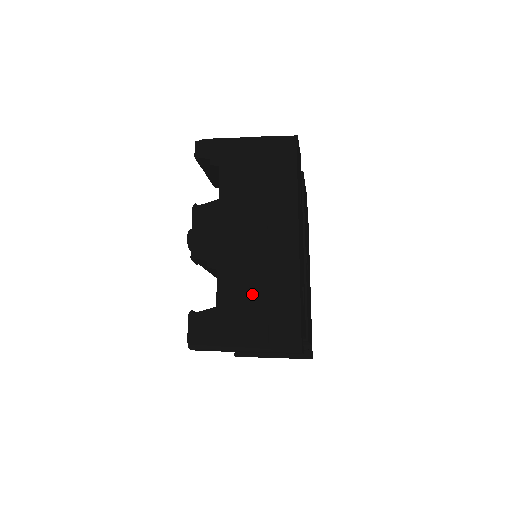
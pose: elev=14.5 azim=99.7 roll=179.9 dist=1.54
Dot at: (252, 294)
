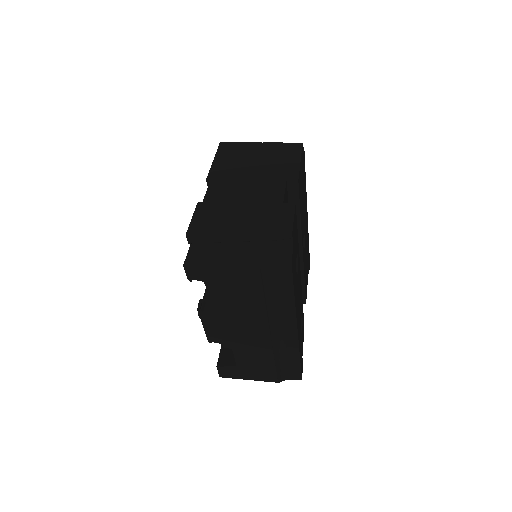
Dot at: (263, 363)
